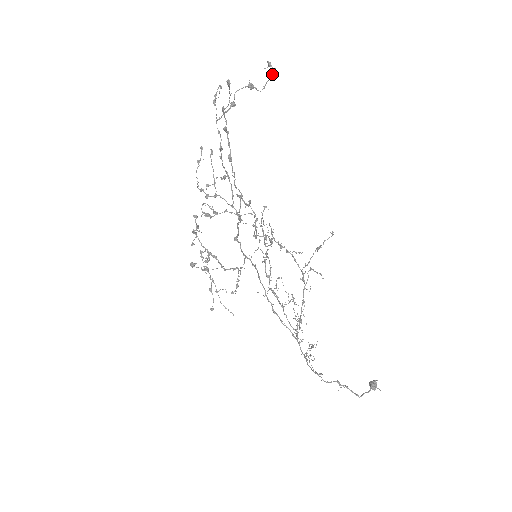
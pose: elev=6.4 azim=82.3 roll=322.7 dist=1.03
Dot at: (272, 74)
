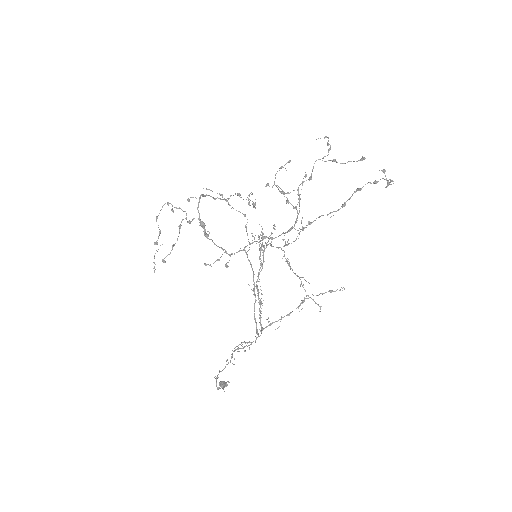
Dot at: occluded
